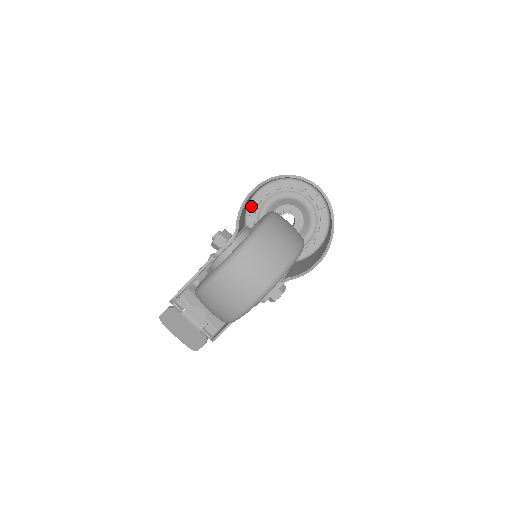
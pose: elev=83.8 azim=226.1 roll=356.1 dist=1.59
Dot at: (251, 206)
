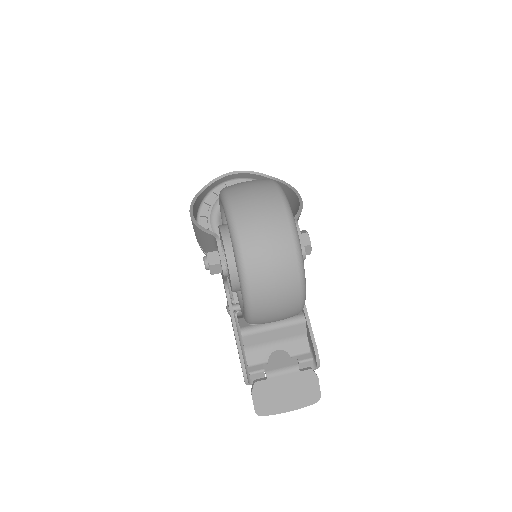
Dot at: occluded
